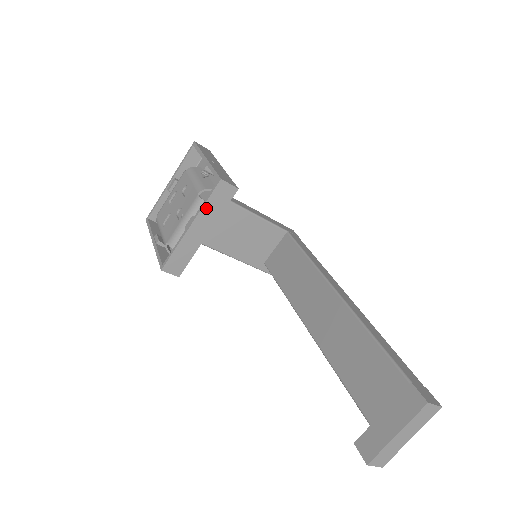
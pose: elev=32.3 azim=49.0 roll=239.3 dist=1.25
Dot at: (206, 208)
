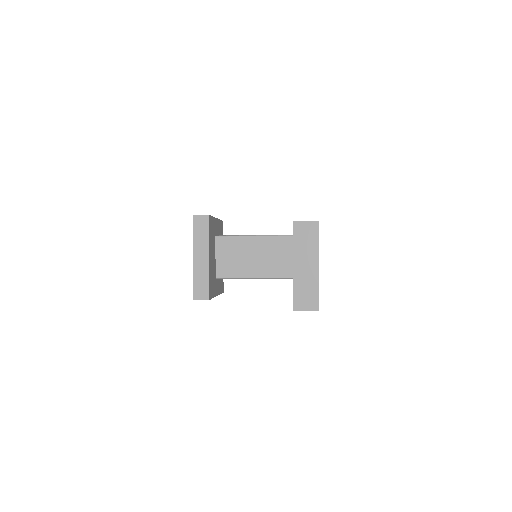
Dot at: (196, 239)
